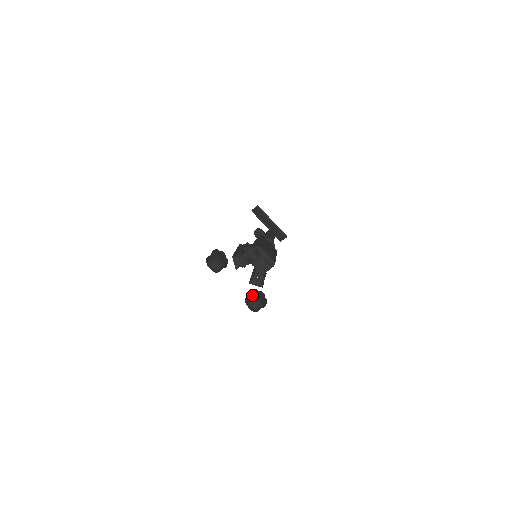
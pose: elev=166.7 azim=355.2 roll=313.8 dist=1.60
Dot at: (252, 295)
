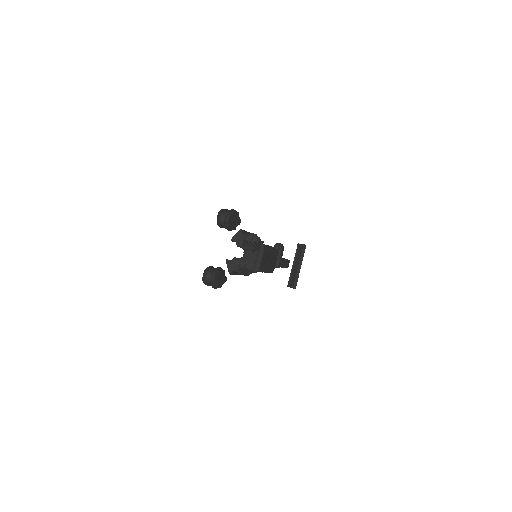
Dot at: (217, 269)
